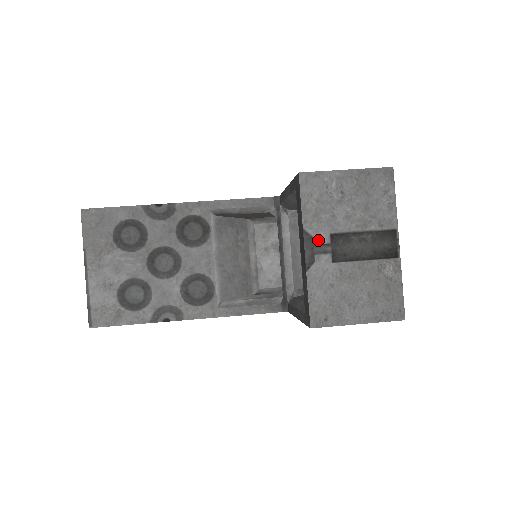
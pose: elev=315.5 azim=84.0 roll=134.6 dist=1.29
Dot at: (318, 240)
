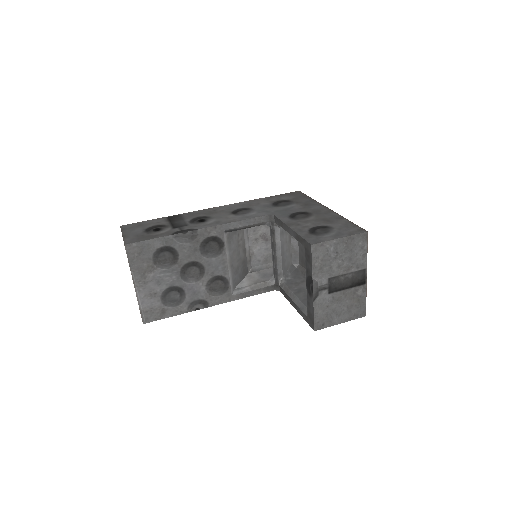
Dot at: (321, 283)
